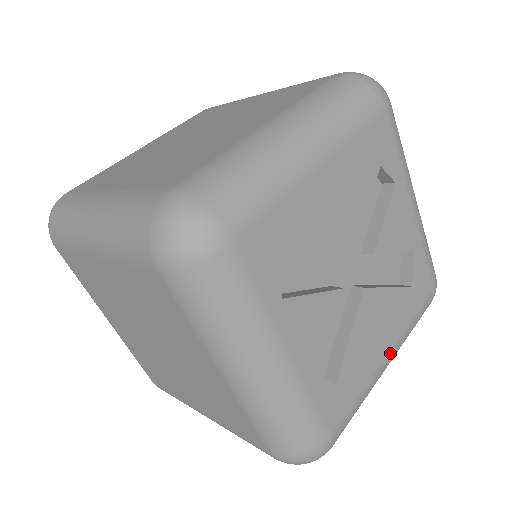
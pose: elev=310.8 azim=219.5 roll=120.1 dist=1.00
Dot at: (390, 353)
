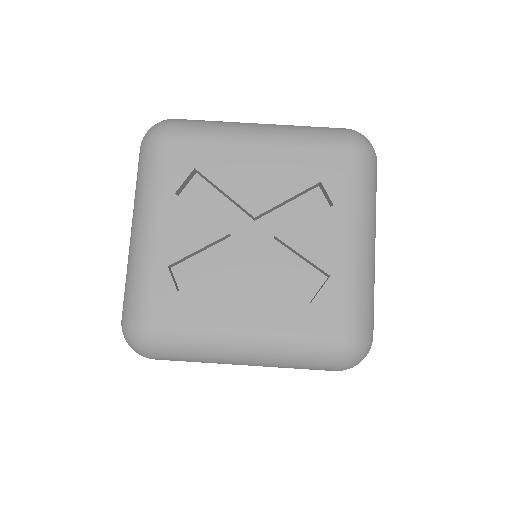
Dot at: (249, 332)
